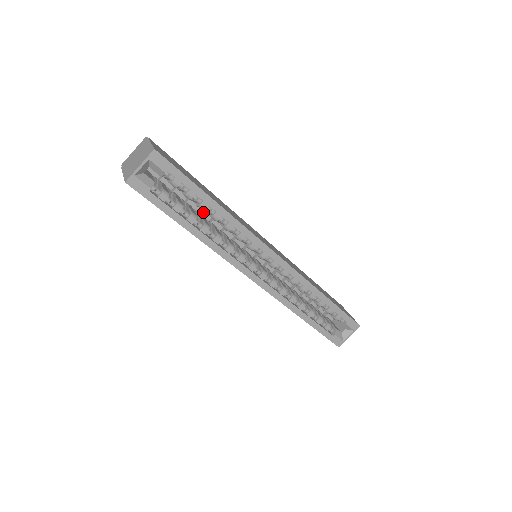
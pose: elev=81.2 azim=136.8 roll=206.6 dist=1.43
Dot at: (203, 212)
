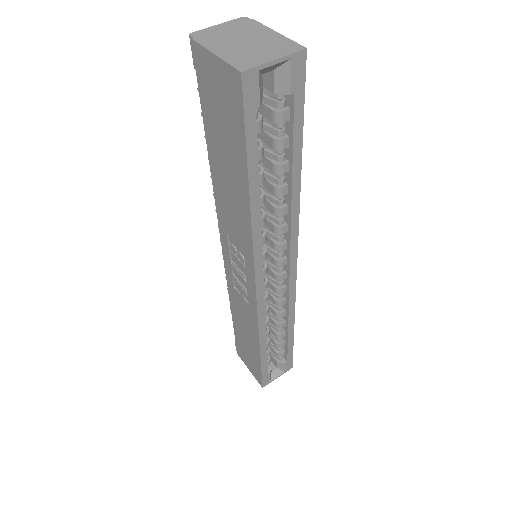
Dot at: occluded
